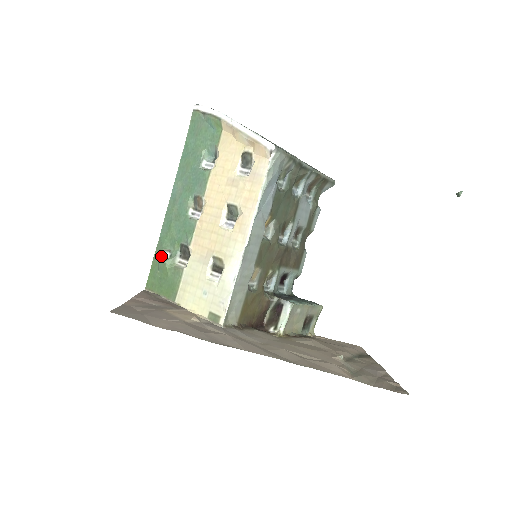
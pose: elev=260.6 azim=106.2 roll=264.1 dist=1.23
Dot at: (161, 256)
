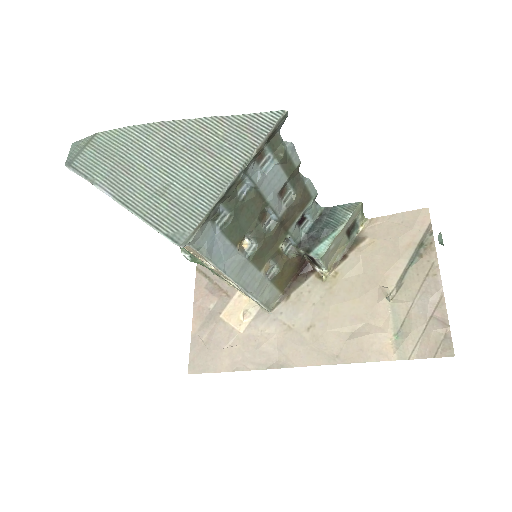
Dot at: occluded
